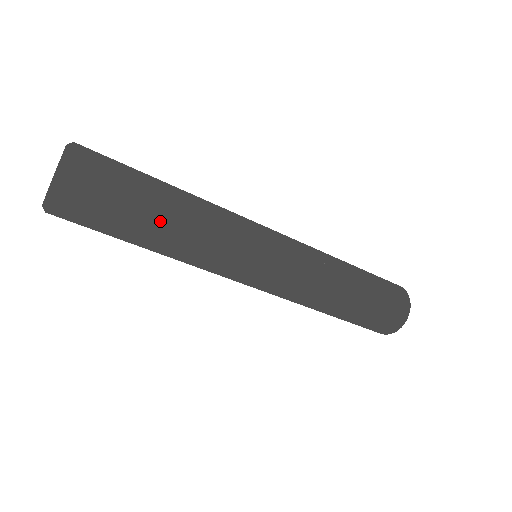
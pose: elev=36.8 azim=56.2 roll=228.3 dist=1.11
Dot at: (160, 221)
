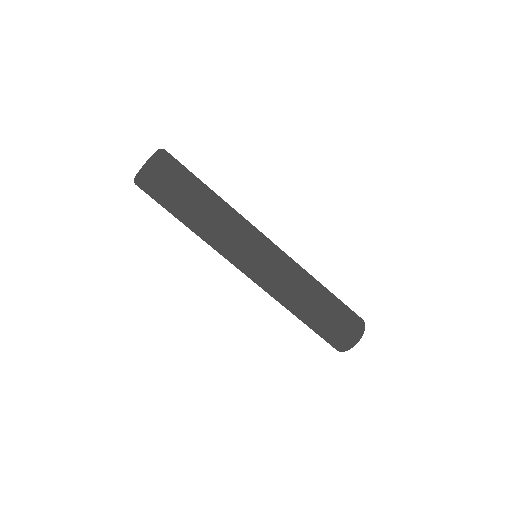
Dot at: (207, 195)
